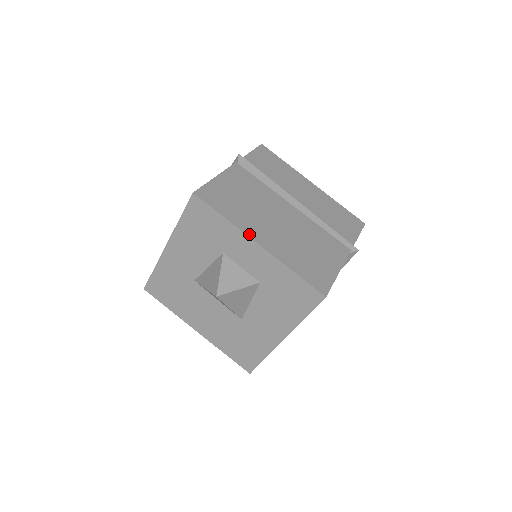
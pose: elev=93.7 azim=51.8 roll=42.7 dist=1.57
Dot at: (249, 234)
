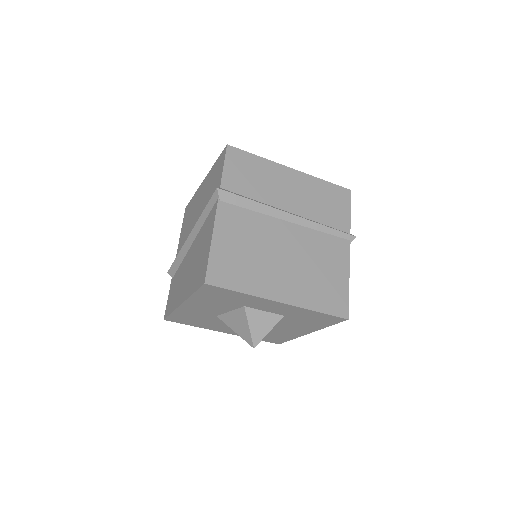
Dot at: (269, 297)
